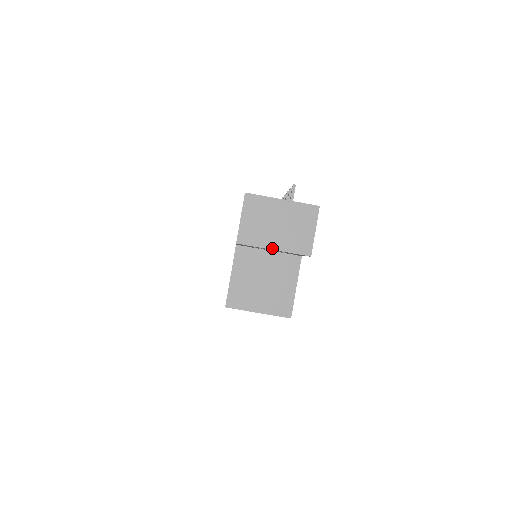
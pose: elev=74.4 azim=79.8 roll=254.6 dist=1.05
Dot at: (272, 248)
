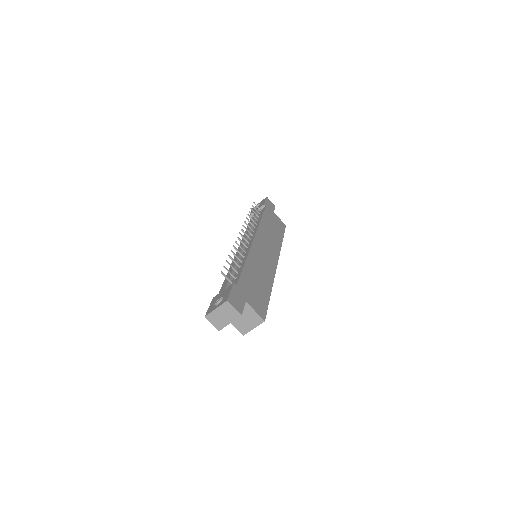
Dot at: (229, 323)
